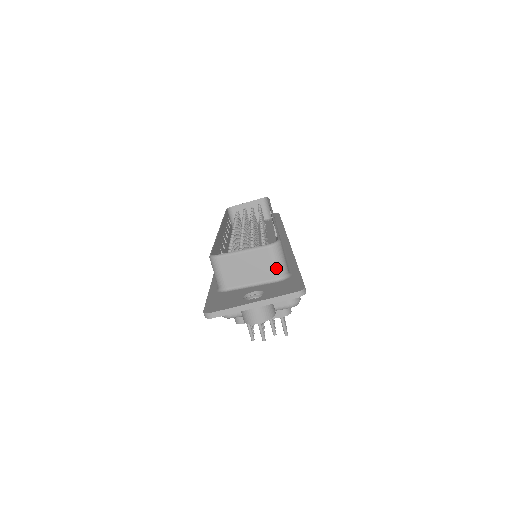
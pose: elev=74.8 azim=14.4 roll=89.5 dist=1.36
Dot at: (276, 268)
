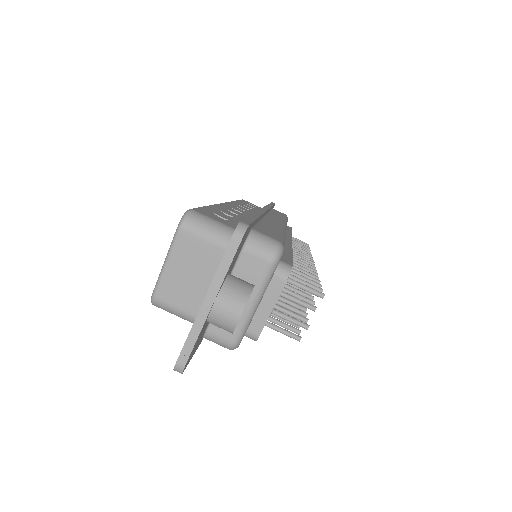
Dot at: (213, 240)
